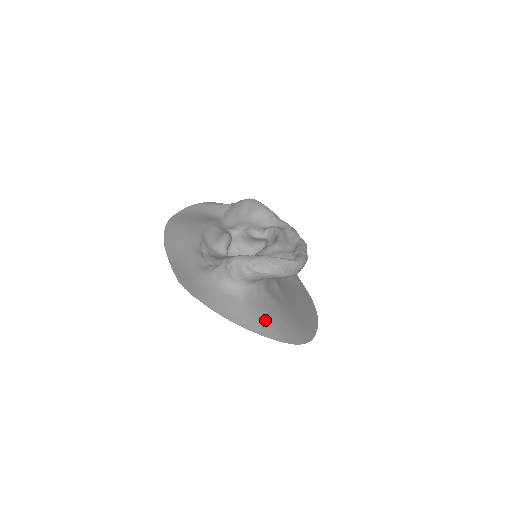
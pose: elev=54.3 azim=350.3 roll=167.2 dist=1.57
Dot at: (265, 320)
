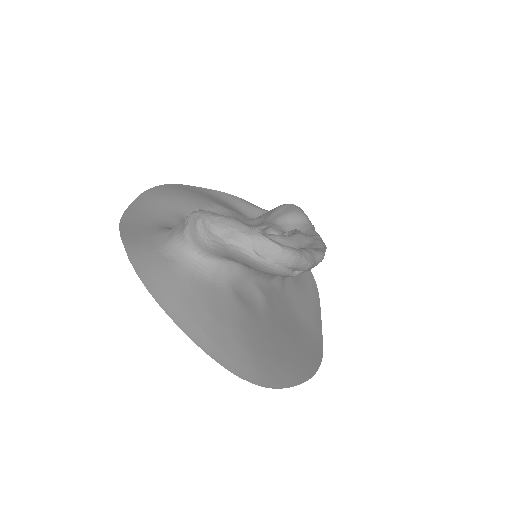
Dot at: (197, 309)
